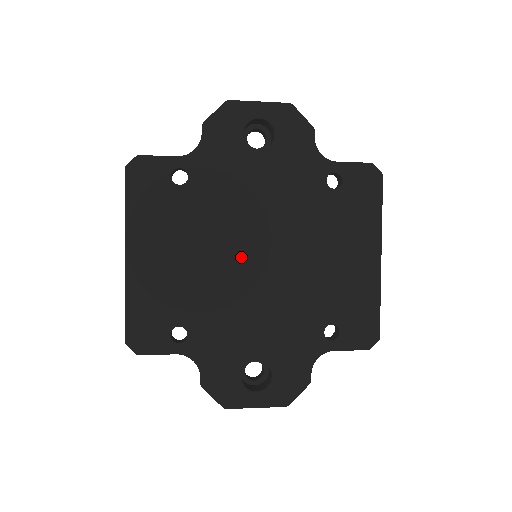
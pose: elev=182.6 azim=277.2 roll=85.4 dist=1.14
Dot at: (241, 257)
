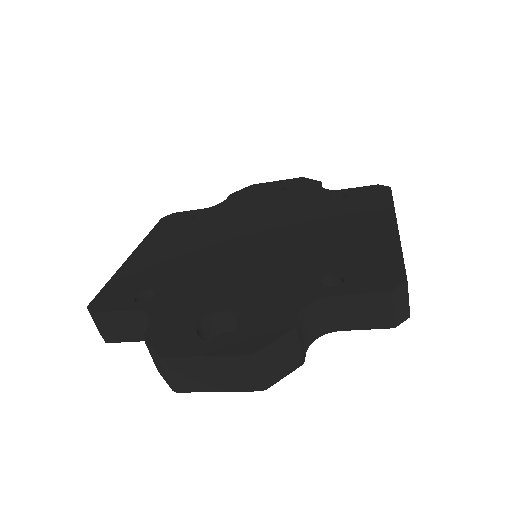
Dot at: (235, 243)
